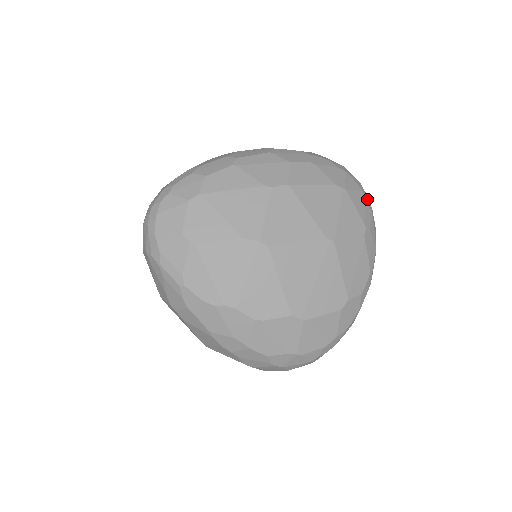
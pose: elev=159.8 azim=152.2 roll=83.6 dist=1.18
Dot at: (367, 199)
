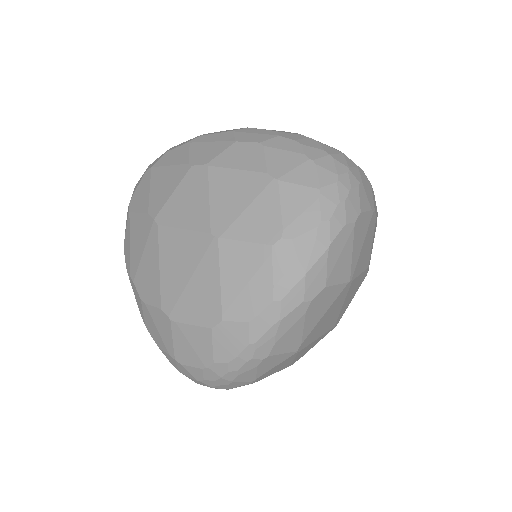
Dot at: (326, 201)
